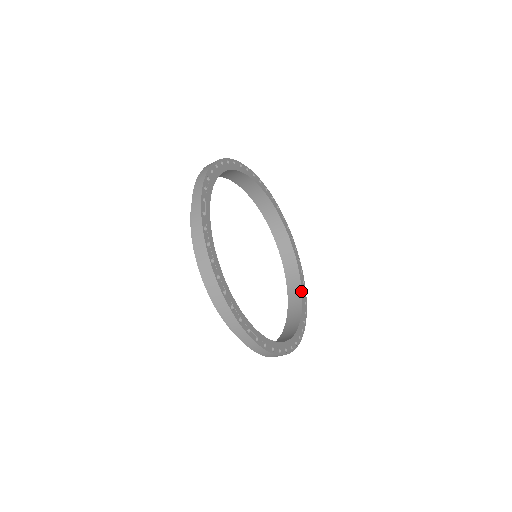
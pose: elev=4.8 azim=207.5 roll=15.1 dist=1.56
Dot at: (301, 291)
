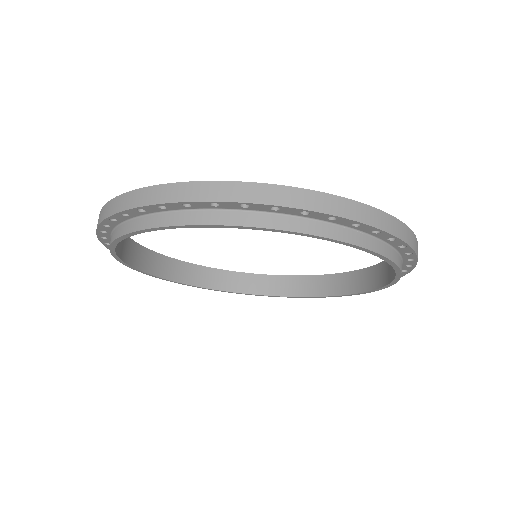
Dot at: occluded
